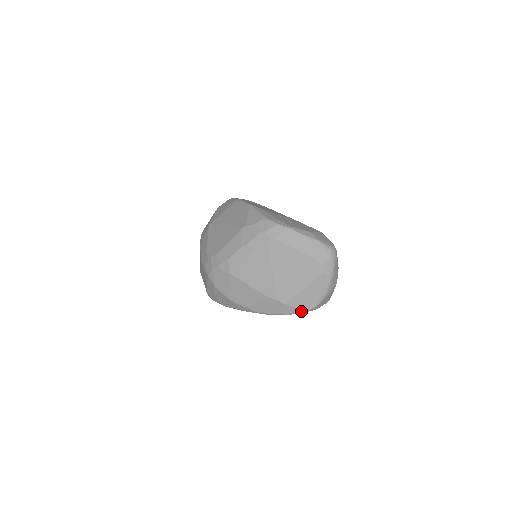
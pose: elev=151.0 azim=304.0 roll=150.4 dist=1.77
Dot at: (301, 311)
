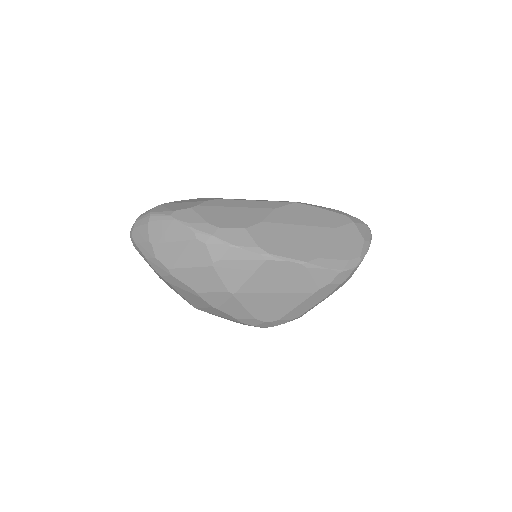
Dot at: occluded
